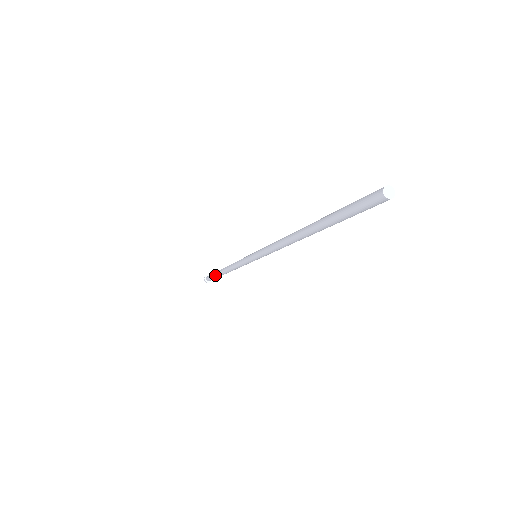
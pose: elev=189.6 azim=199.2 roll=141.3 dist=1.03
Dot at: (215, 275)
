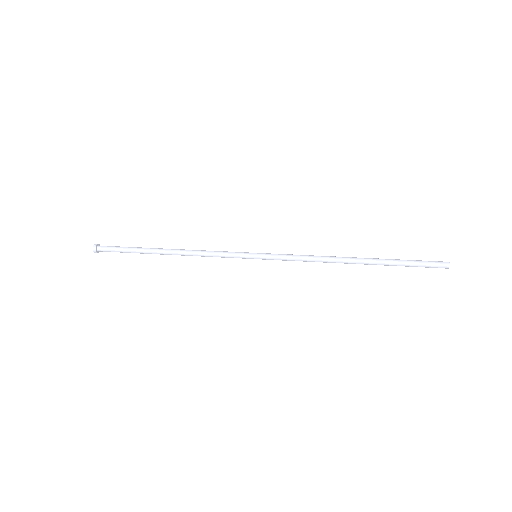
Dot at: (136, 252)
